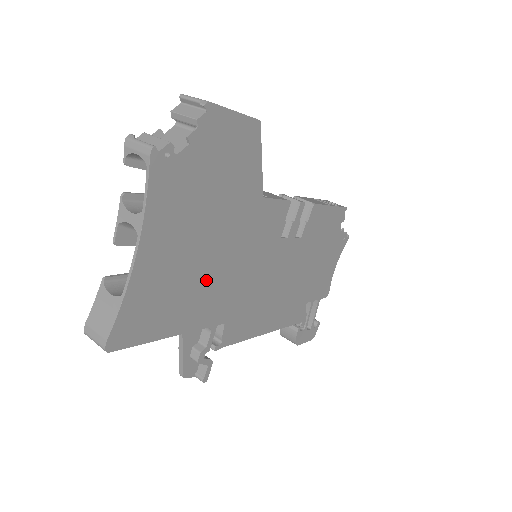
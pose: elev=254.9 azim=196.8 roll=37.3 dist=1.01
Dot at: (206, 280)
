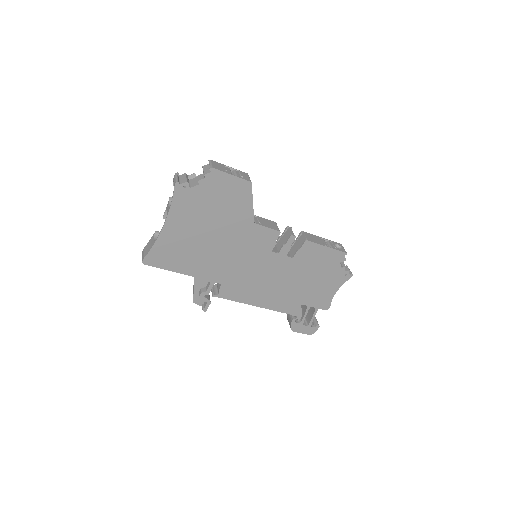
Dot at: (208, 254)
